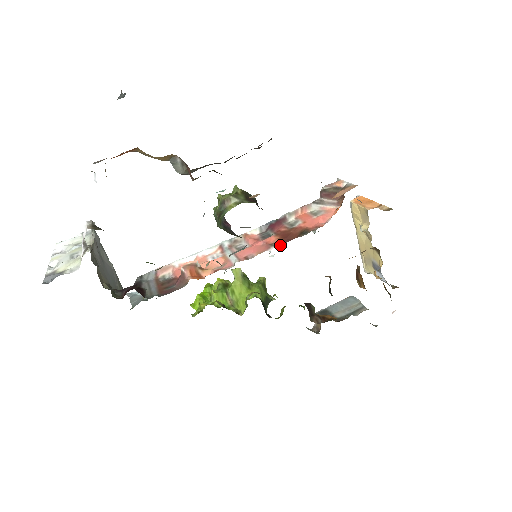
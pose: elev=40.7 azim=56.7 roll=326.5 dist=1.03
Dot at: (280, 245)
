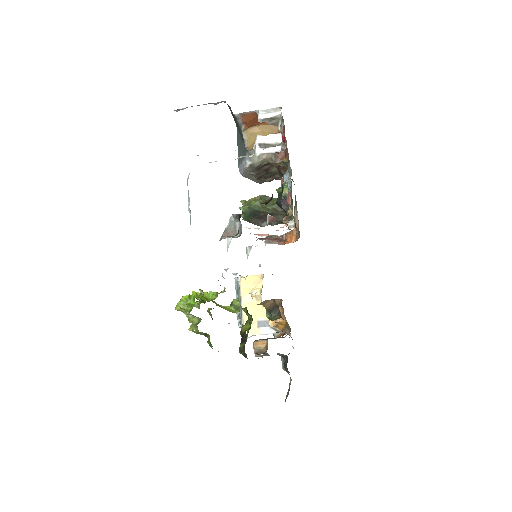
Dot at: occluded
